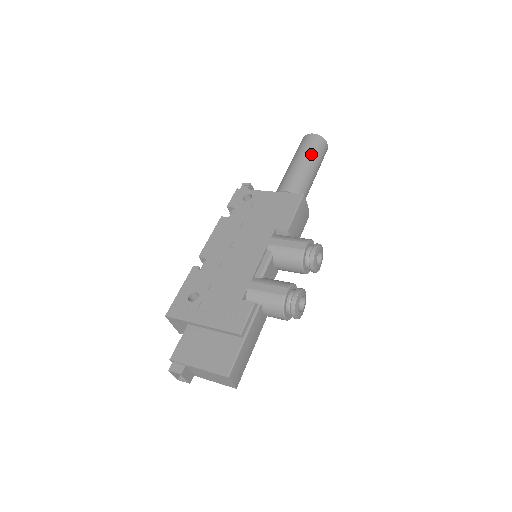
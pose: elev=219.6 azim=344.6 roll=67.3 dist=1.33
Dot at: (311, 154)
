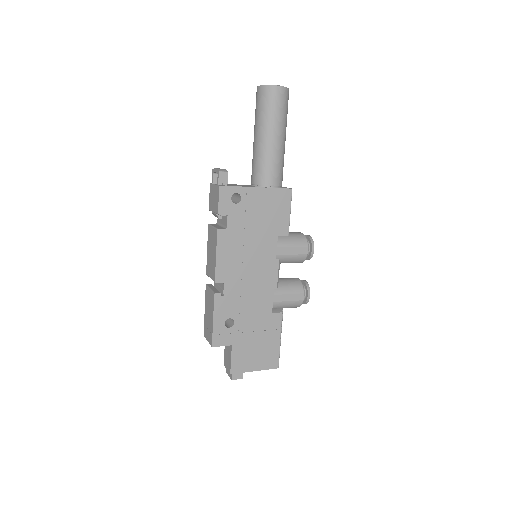
Dot at: (284, 122)
